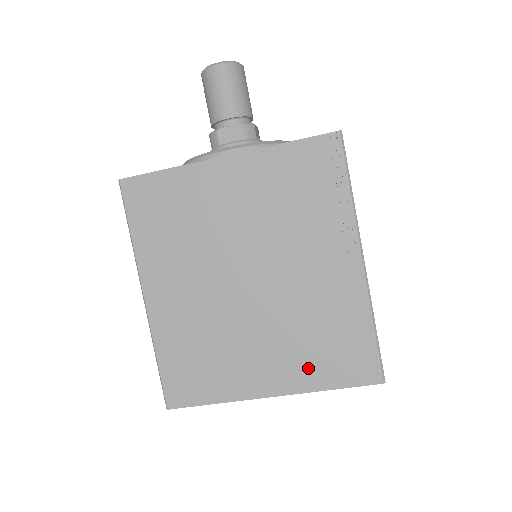
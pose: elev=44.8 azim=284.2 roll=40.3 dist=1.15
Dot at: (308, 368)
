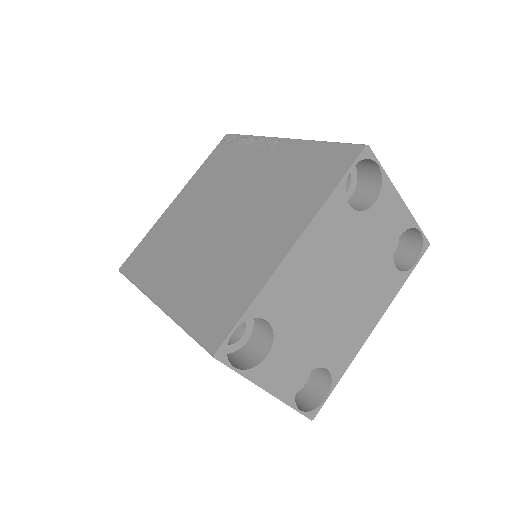
Dot at: (303, 202)
